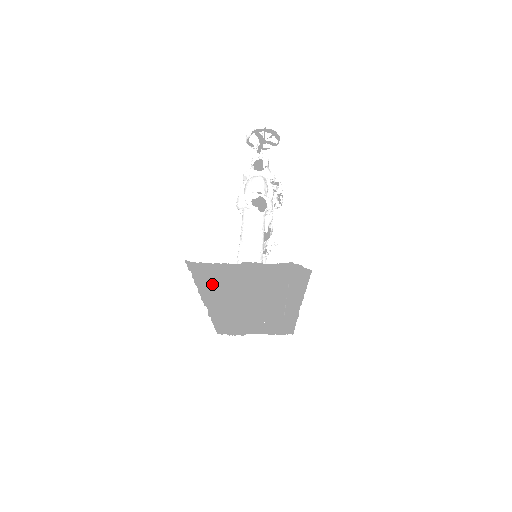
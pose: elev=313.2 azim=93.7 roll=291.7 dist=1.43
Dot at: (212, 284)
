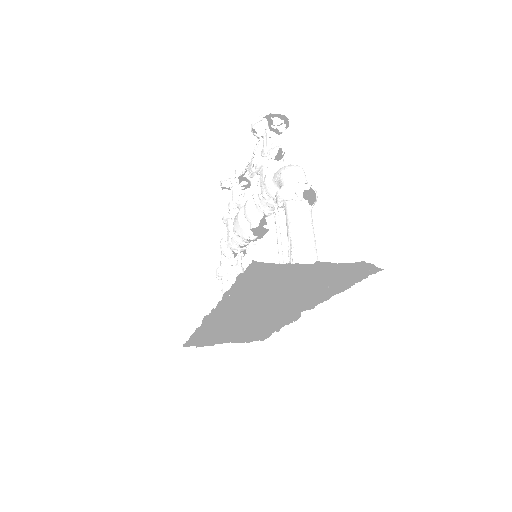
Dot at: occluded
